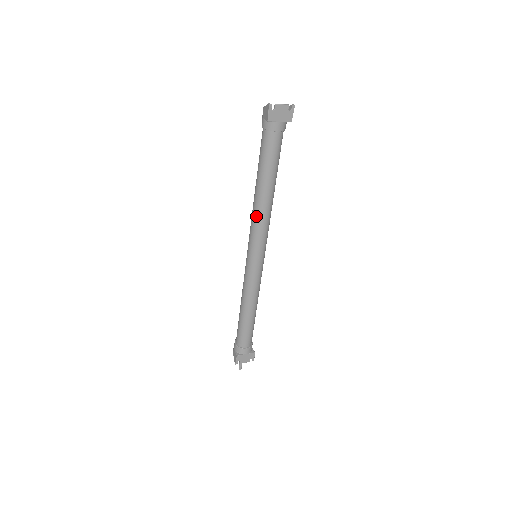
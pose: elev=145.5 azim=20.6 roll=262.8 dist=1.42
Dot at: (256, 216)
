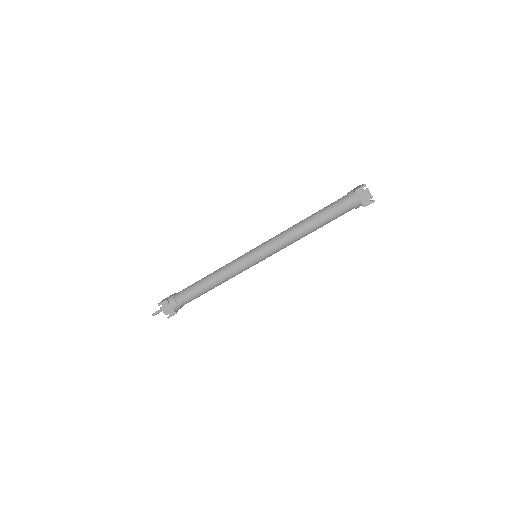
Dot at: (286, 232)
